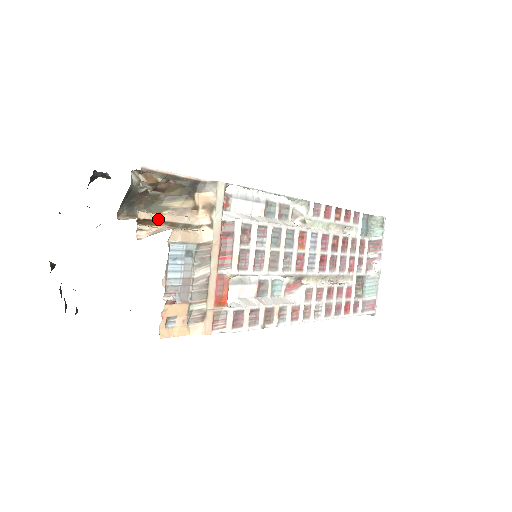
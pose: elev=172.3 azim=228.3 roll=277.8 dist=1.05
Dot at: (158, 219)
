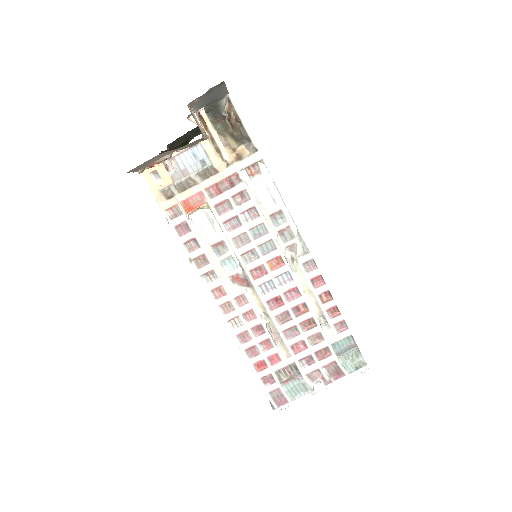
Dot at: (208, 126)
